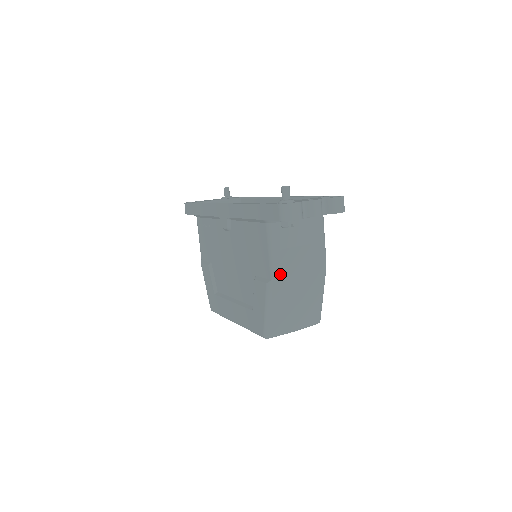
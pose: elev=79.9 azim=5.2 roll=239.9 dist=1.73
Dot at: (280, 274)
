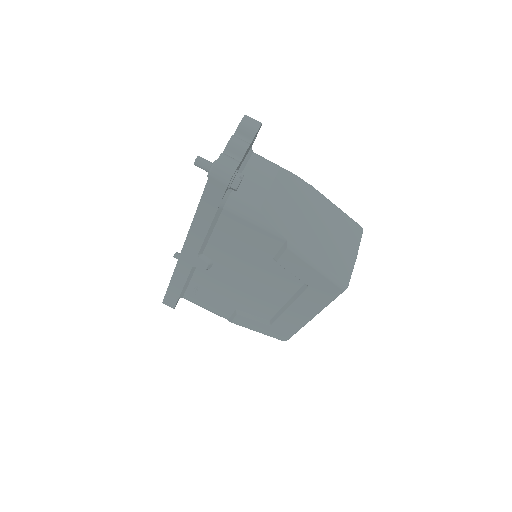
Dot at: (286, 228)
